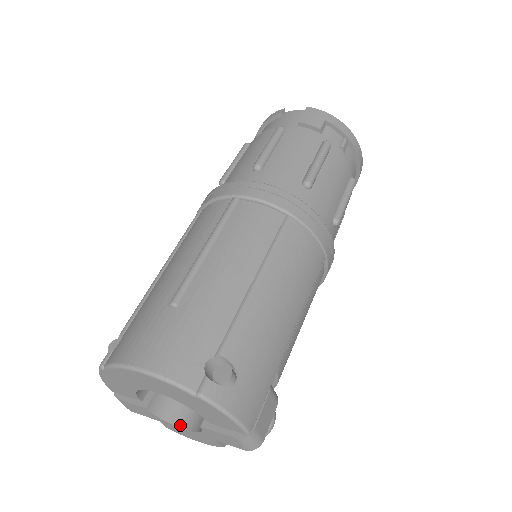
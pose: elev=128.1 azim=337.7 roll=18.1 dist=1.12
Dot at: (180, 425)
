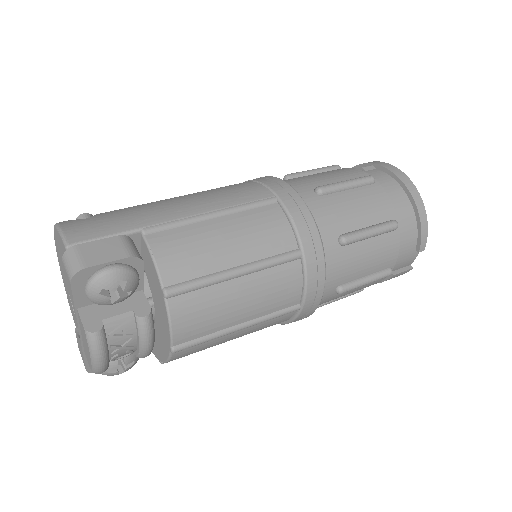
Dot at: occluded
